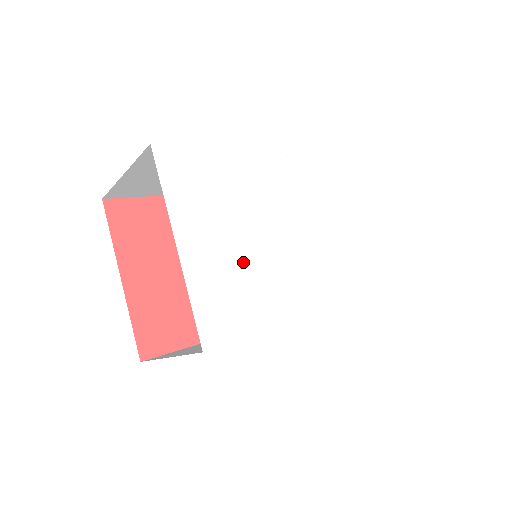
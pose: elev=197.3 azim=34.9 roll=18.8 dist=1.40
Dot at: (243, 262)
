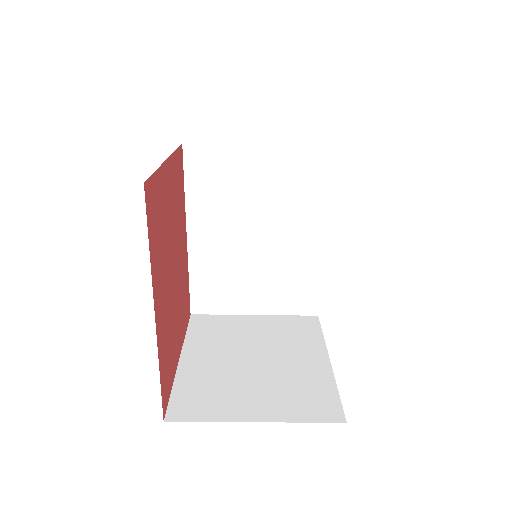
Dot at: occluded
